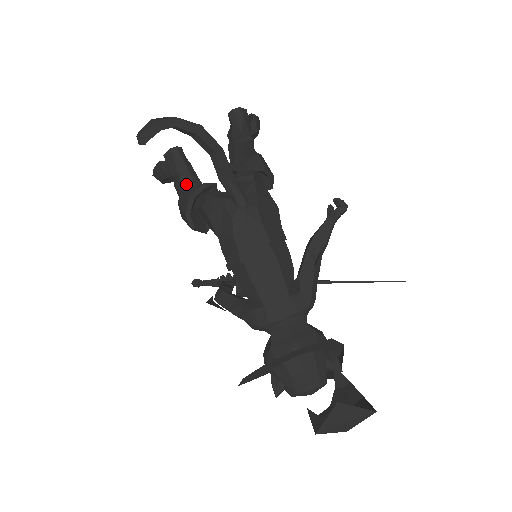
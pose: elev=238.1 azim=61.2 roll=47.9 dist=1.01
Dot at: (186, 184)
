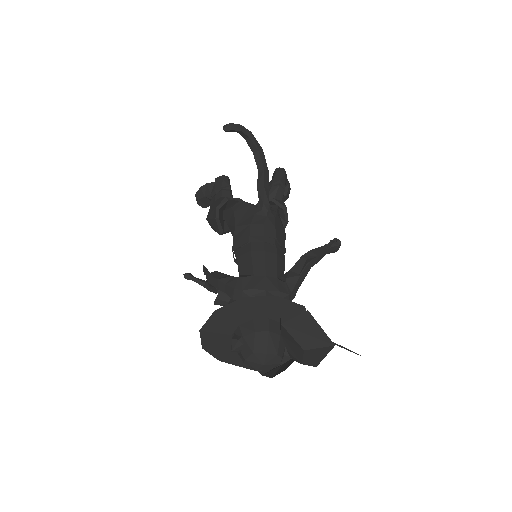
Dot at: (224, 196)
